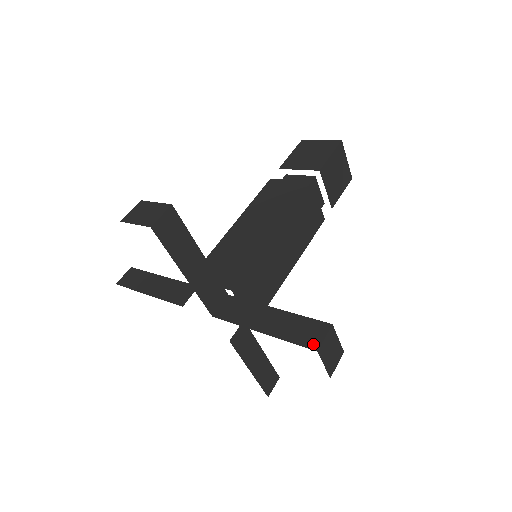
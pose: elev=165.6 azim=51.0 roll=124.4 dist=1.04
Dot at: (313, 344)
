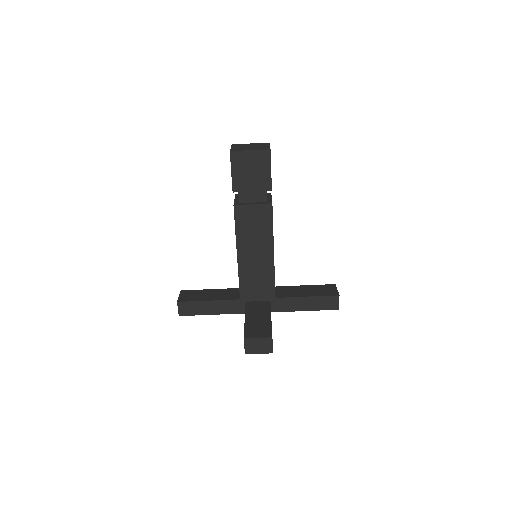
Dot at: (245, 349)
